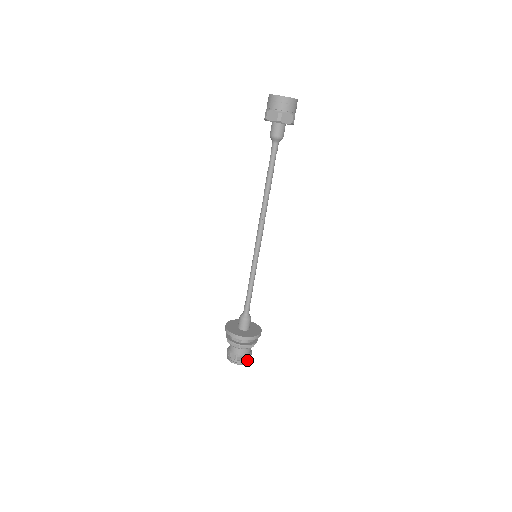
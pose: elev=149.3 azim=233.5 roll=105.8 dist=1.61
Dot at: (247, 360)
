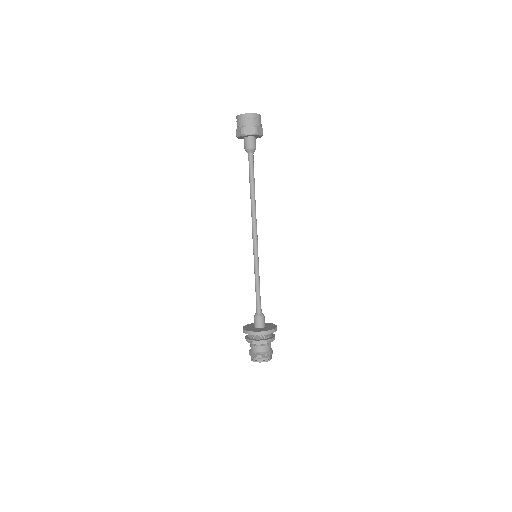
Dot at: (266, 358)
